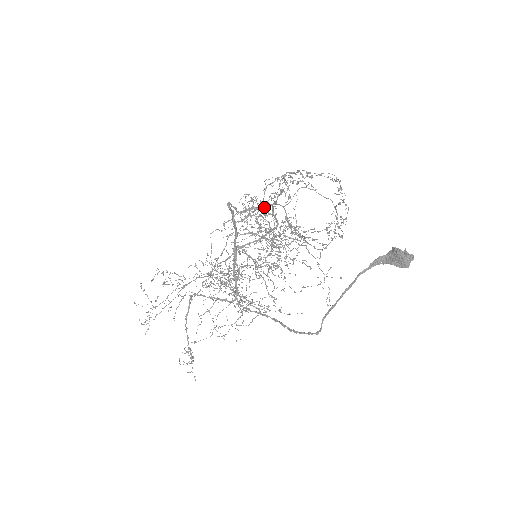
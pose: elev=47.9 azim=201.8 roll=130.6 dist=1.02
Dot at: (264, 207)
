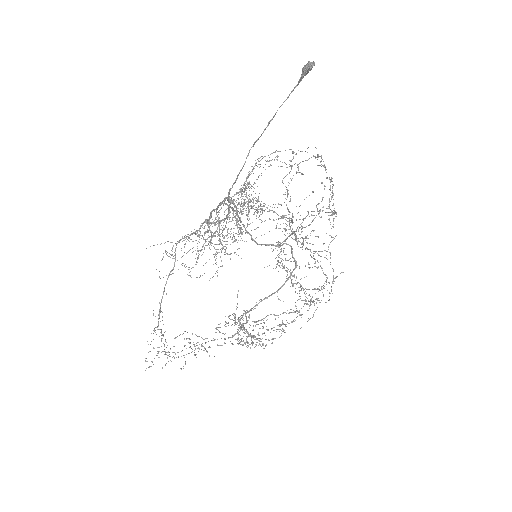
Dot at: occluded
